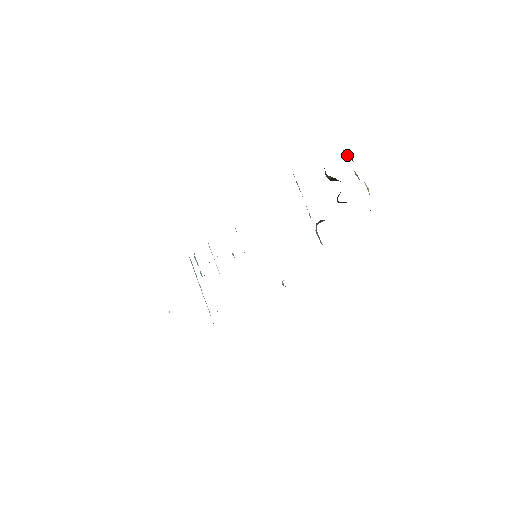
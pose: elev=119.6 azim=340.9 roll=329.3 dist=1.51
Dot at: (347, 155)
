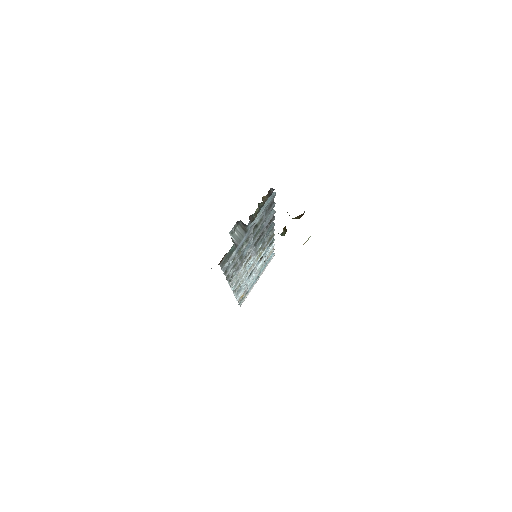
Dot at: occluded
